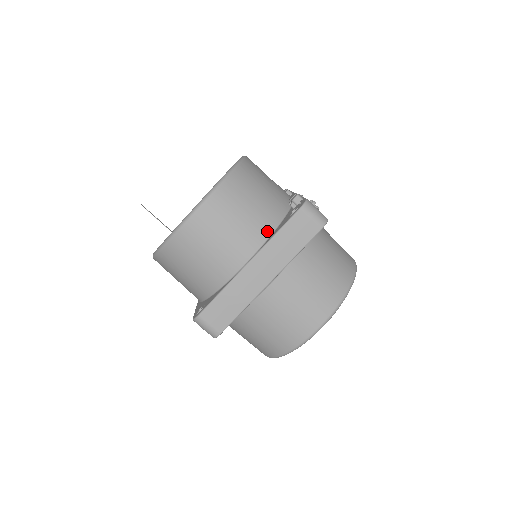
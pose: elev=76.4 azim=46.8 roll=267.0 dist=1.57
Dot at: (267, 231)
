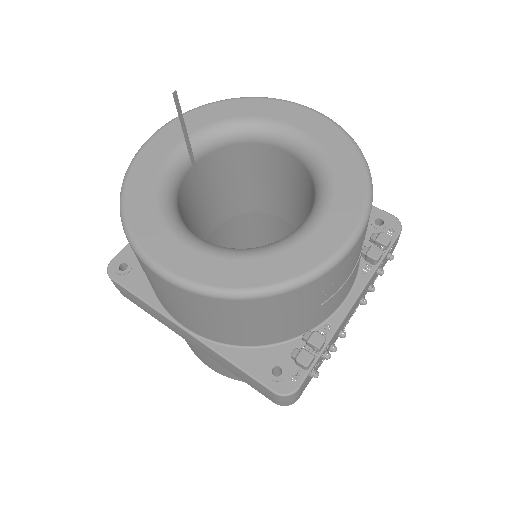
Dot at: (235, 342)
